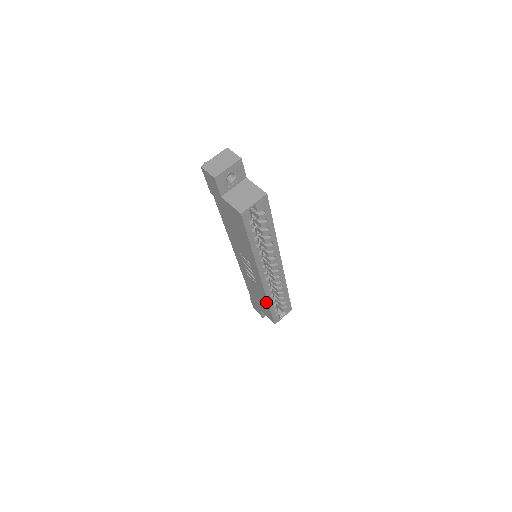
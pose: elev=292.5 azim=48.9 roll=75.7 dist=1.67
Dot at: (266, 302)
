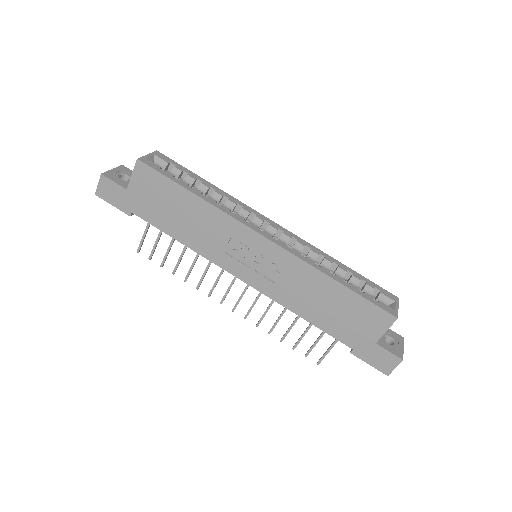
Dot at: (328, 282)
